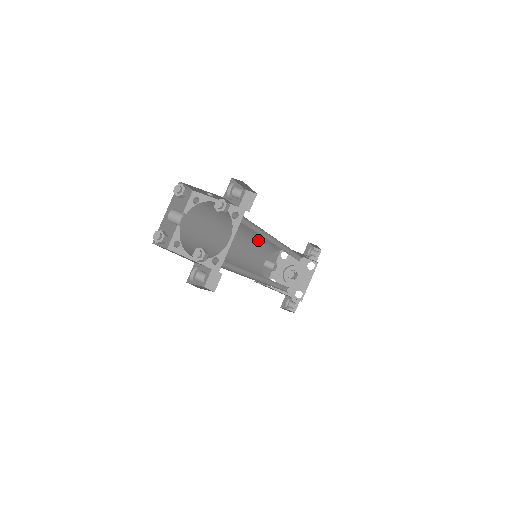
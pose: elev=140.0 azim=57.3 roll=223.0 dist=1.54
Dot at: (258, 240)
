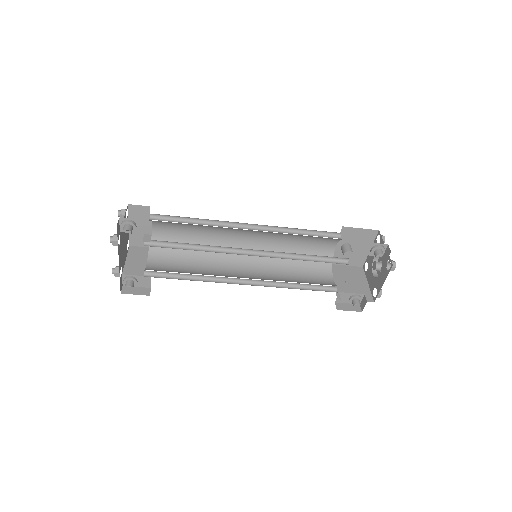
Dot at: occluded
